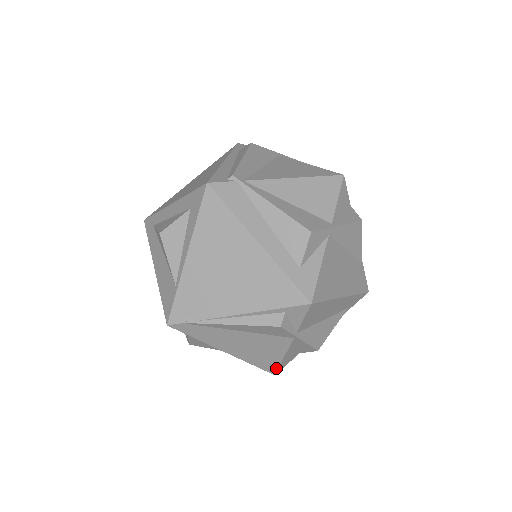
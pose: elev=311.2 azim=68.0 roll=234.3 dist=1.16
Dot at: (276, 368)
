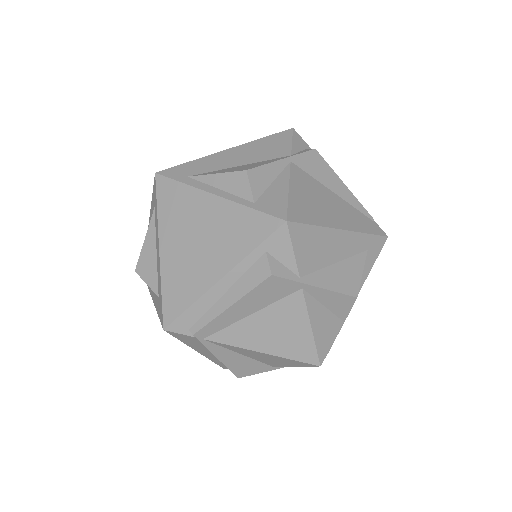
Dot at: occluded
